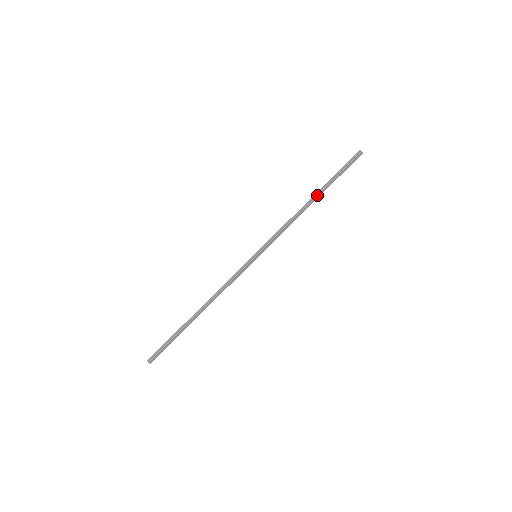
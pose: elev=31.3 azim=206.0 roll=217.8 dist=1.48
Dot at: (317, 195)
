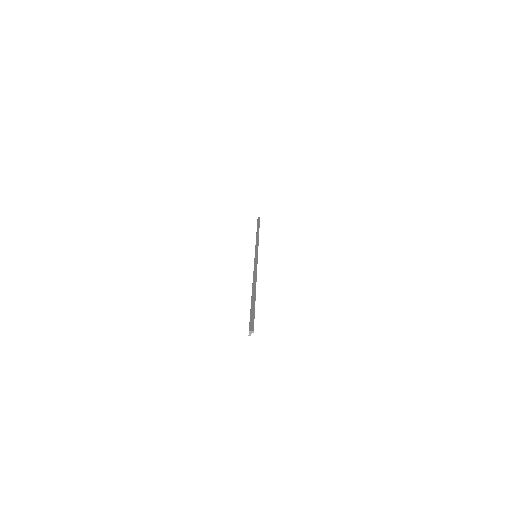
Dot at: occluded
